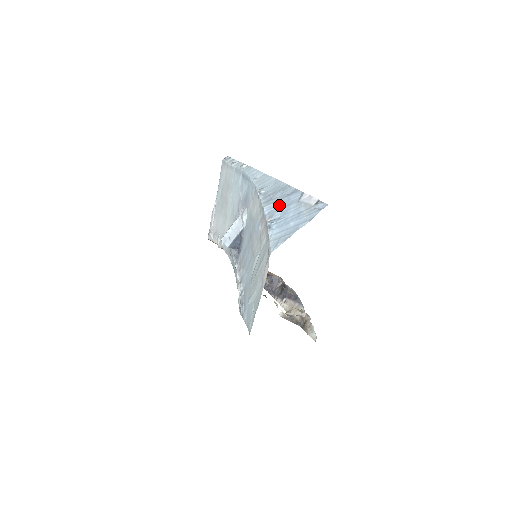
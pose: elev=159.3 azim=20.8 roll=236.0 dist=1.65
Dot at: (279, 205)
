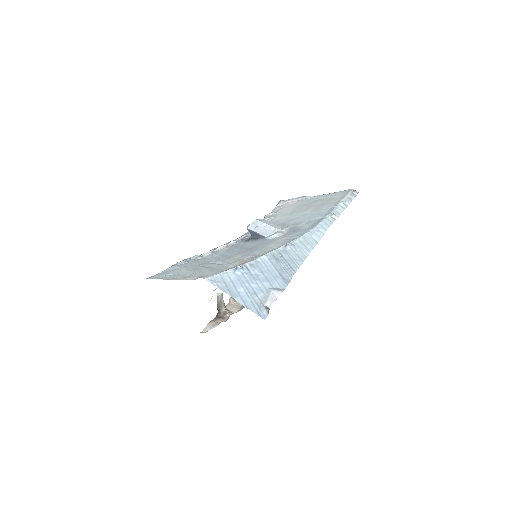
Dot at: (268, 270)
